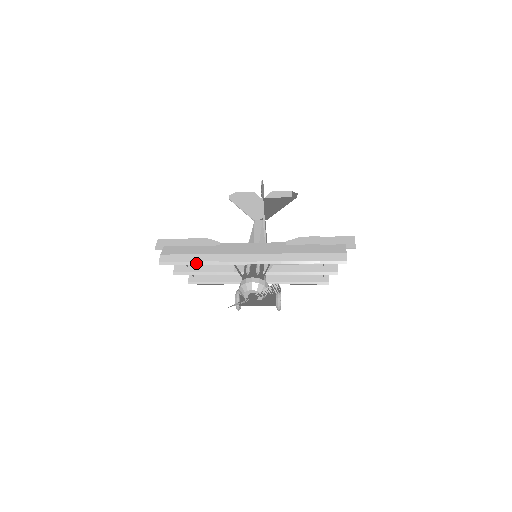
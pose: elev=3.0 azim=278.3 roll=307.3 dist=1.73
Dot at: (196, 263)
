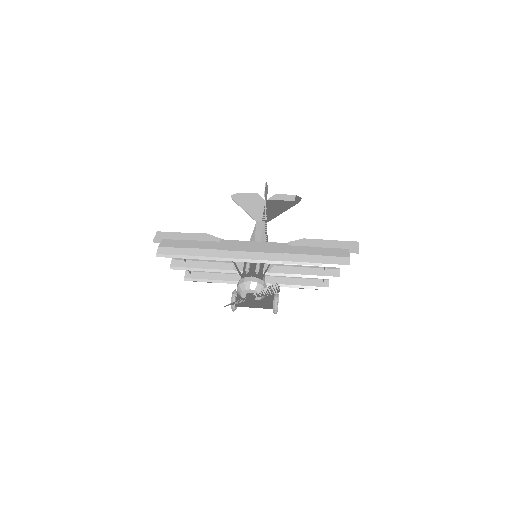
Dot at: (195, 257)
